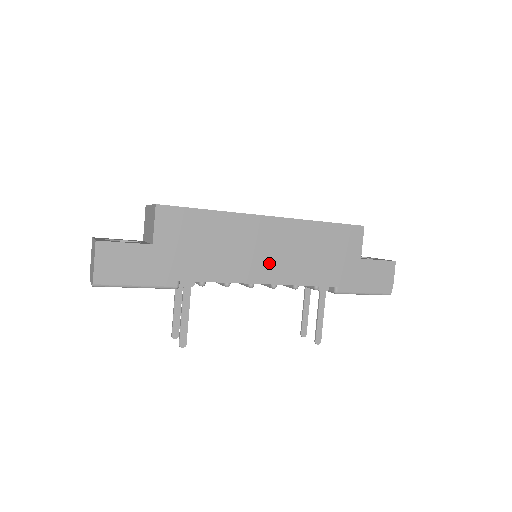
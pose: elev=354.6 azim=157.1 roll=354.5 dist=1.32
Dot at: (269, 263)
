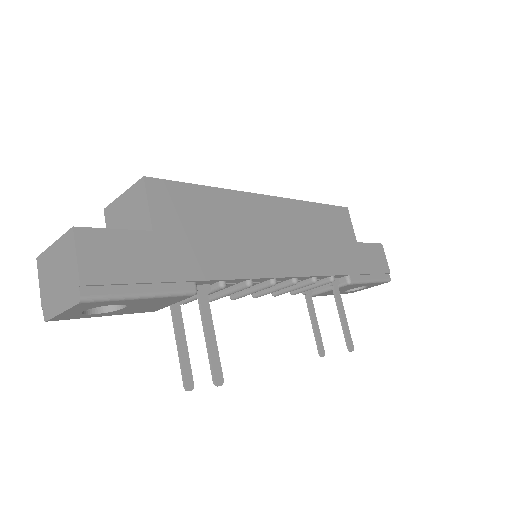
Dot at: (284, 251)
